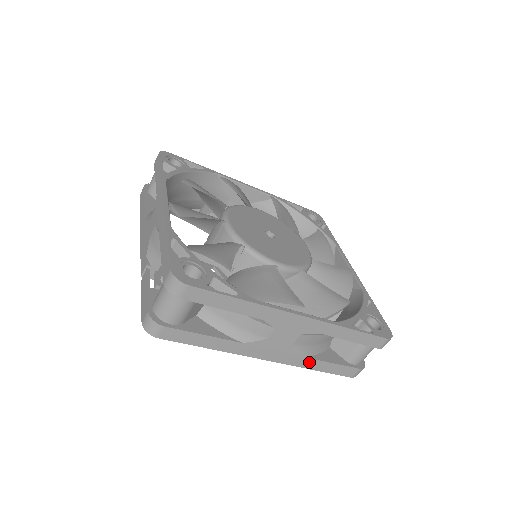
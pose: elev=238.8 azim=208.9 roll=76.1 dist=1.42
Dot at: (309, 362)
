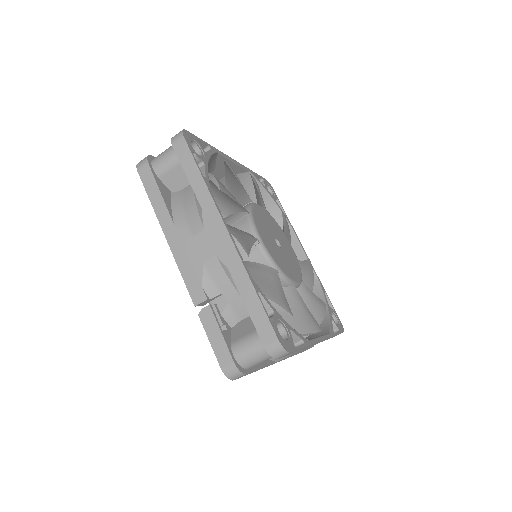
Dot at: (295, 354)
